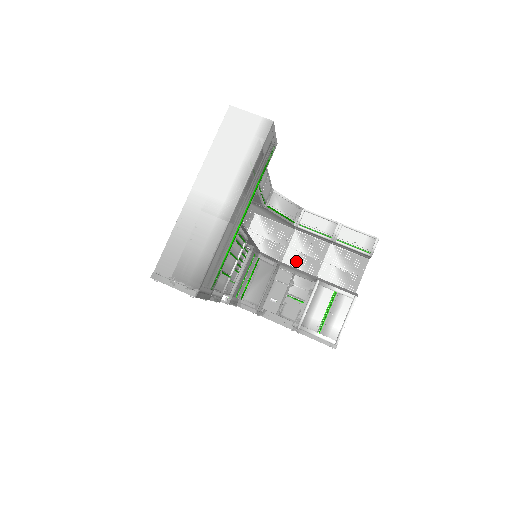
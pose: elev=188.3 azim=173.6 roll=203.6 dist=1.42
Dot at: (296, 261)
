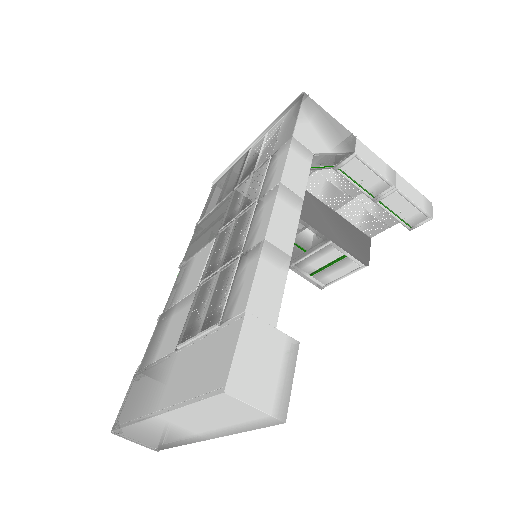
Dot at: (320, 188)
